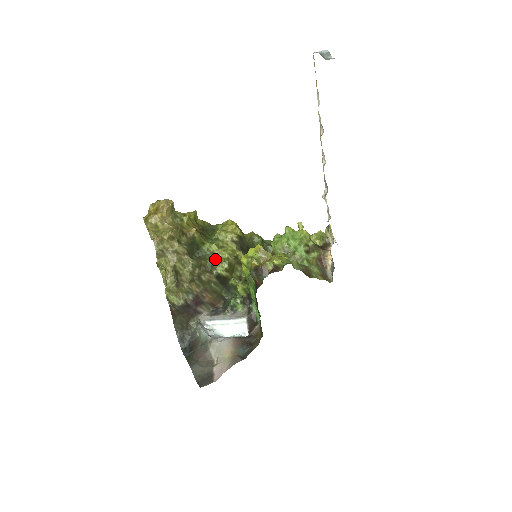
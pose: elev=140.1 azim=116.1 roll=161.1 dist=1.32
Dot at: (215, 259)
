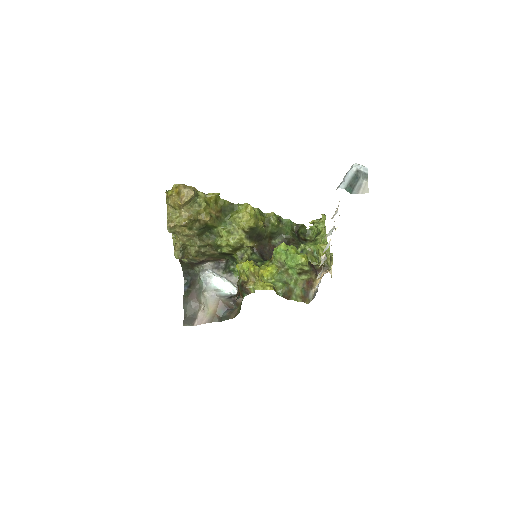
Dot at: (221, 244)
